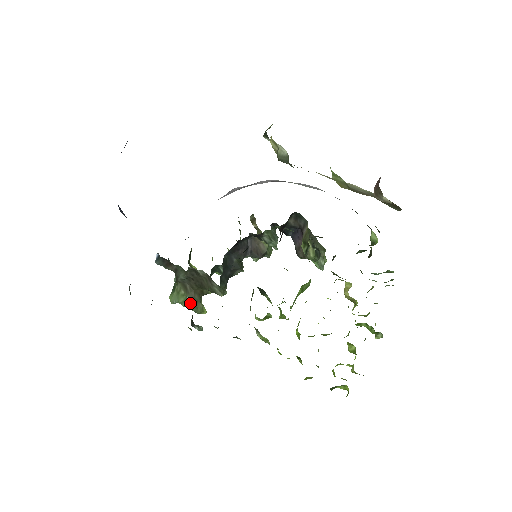
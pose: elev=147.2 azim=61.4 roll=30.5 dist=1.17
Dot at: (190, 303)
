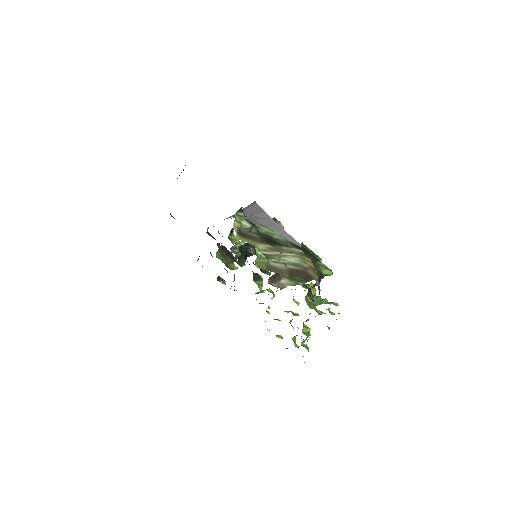
Dot at: (225, 263)
